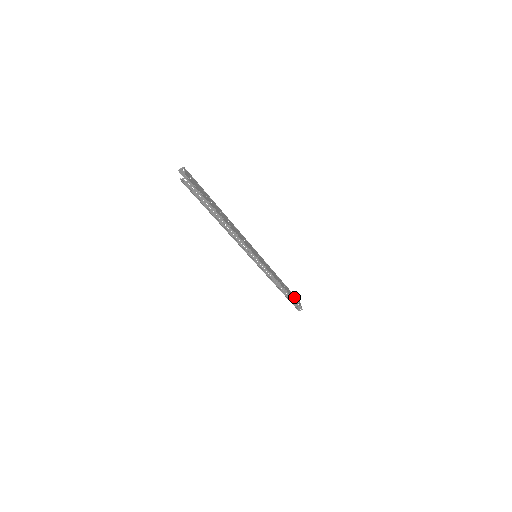
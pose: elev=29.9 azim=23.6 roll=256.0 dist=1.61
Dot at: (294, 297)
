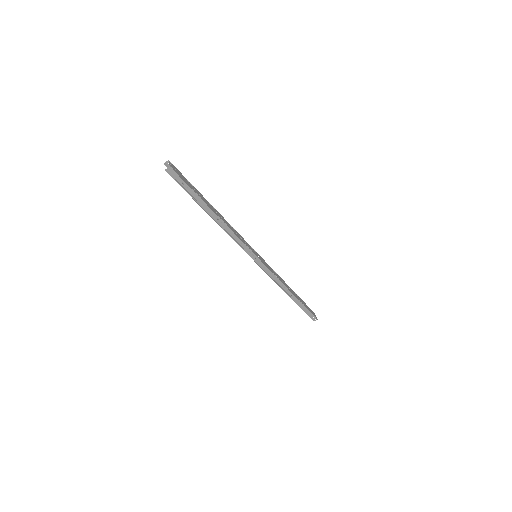
Dot at: (306, 306)
